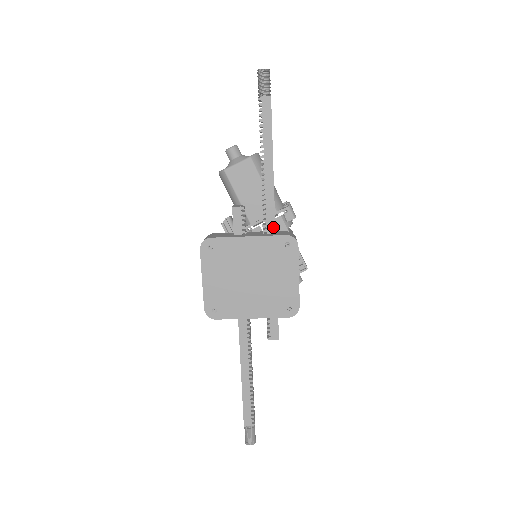
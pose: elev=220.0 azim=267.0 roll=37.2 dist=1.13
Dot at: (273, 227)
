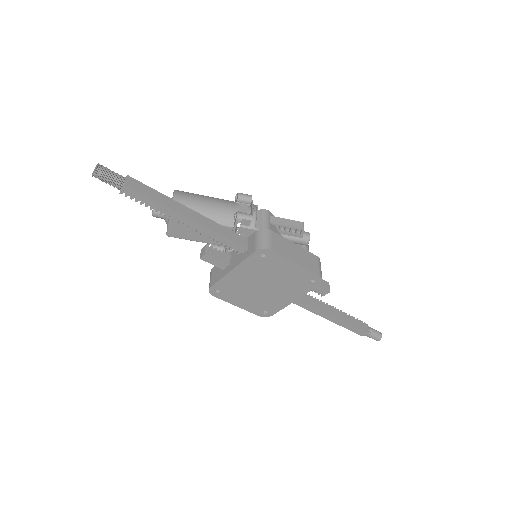
Dot at: (241, 247)
